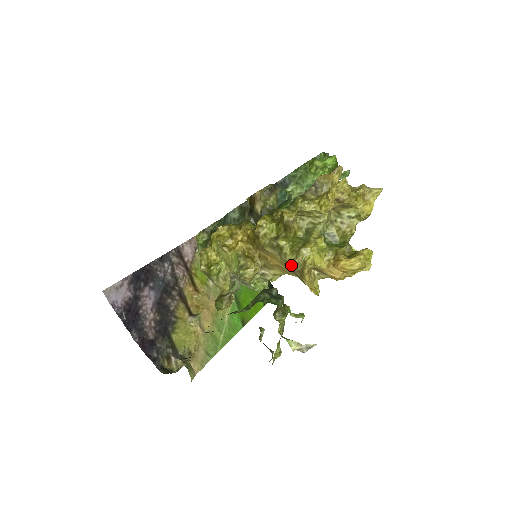
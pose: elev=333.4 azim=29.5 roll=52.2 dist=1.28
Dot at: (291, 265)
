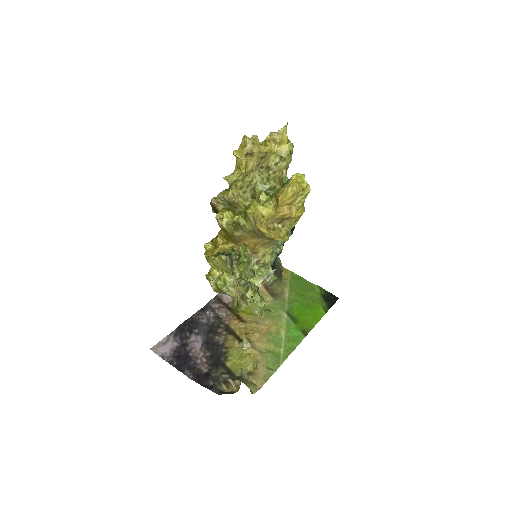
Dot at: (252, 231)
